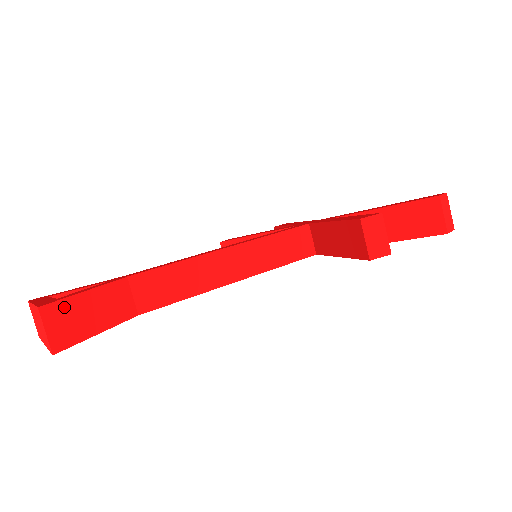
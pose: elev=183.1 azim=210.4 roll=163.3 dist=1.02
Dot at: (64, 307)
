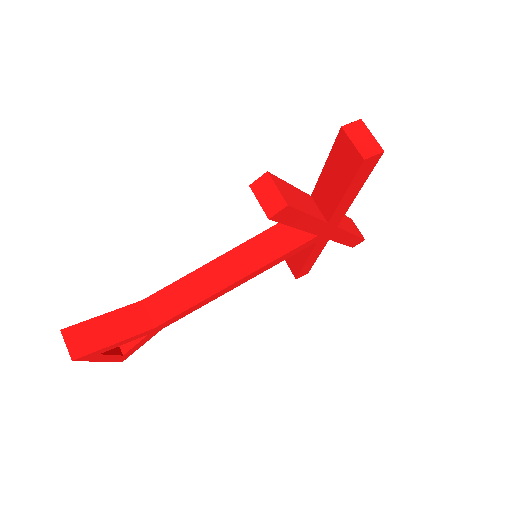
Dot at: (82, 328)
